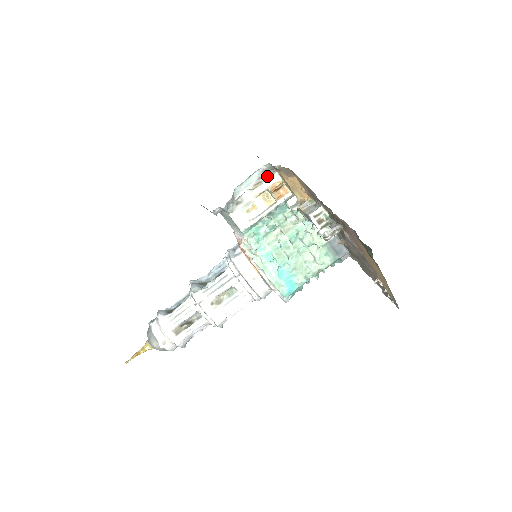
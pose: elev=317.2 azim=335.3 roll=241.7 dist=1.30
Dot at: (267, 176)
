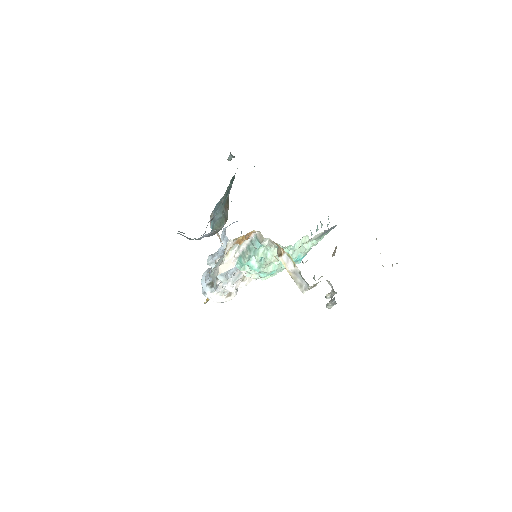
Dot at: occluded
